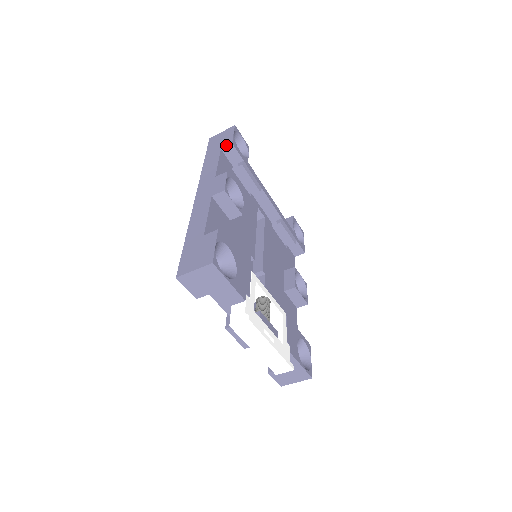
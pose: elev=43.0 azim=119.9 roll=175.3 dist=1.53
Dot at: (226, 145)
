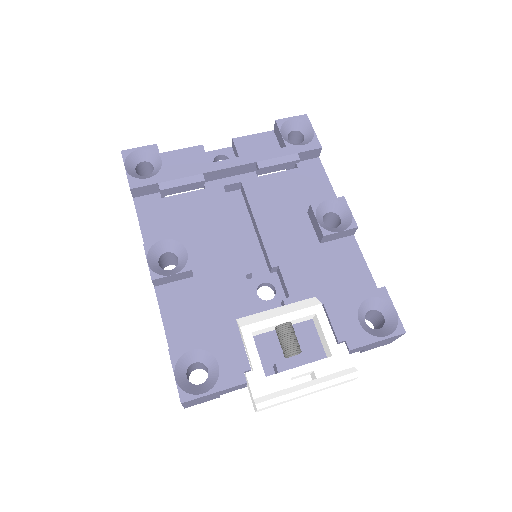
Dot at: occluded
